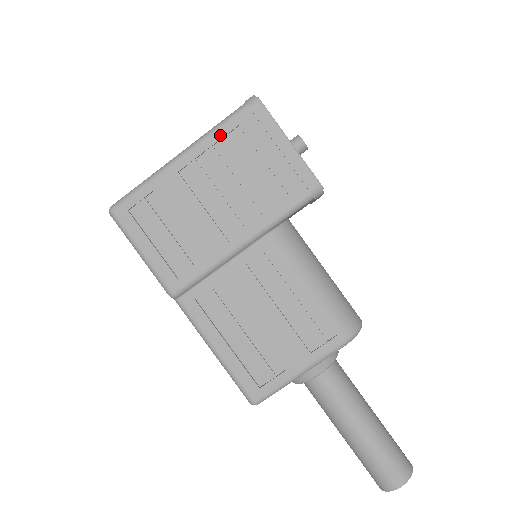
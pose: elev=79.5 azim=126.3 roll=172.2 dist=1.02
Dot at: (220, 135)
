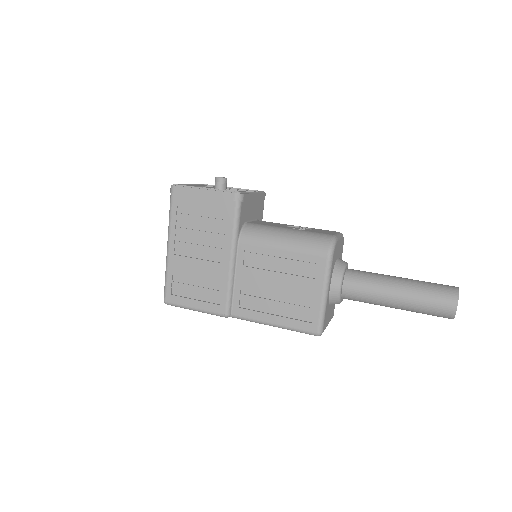
Dot at: (174, 219)
